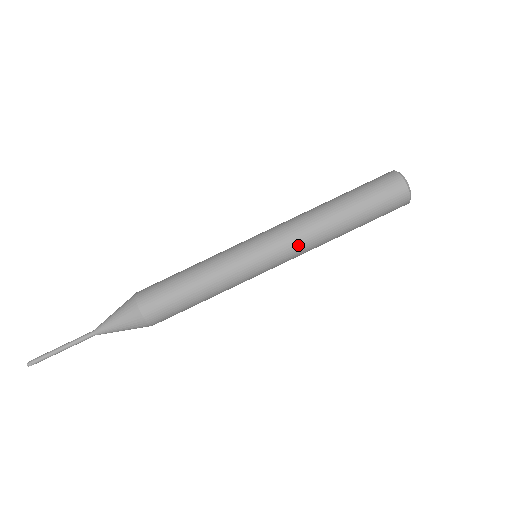
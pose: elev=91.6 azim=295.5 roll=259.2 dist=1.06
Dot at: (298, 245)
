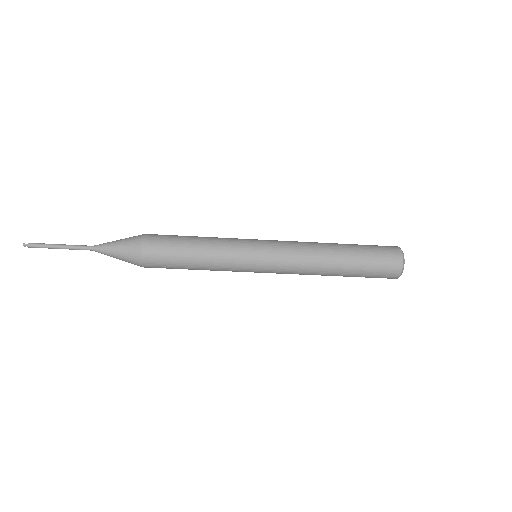
Dot at: occluded
